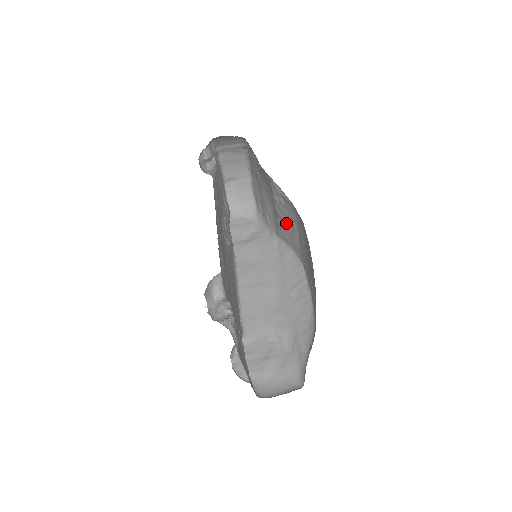
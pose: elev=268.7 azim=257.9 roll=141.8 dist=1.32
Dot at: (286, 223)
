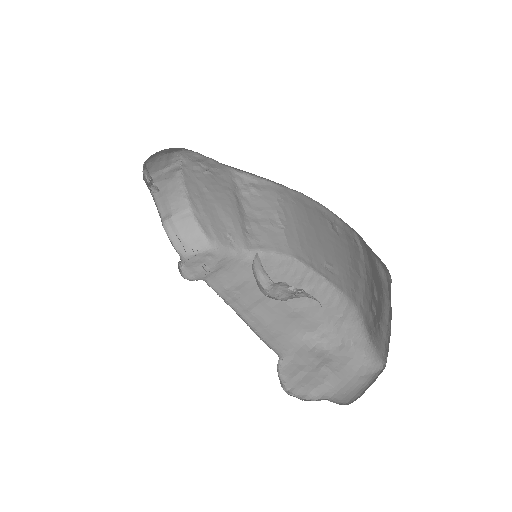
Dot at: (262, 221)
